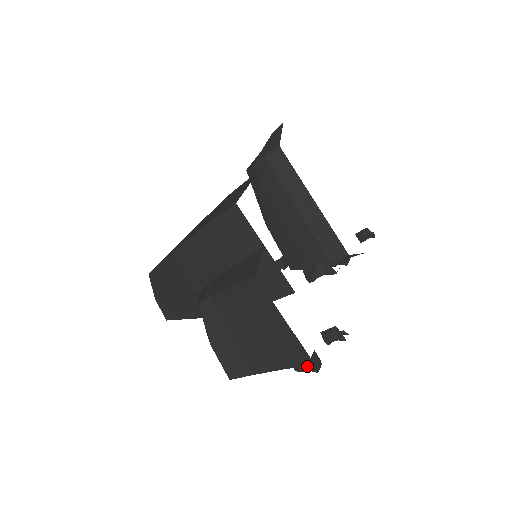
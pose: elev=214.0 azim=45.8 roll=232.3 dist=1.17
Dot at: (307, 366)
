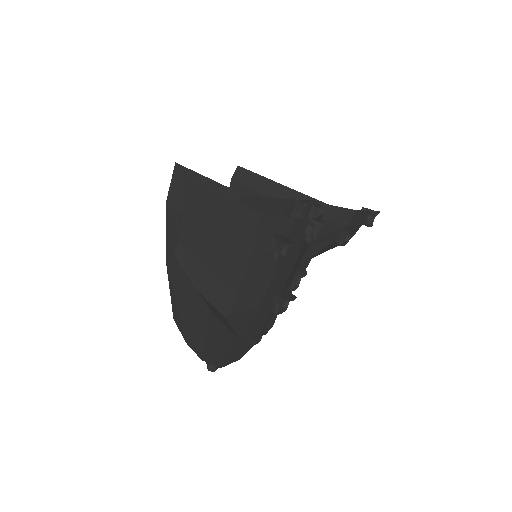
Dot at: (276, 245)
